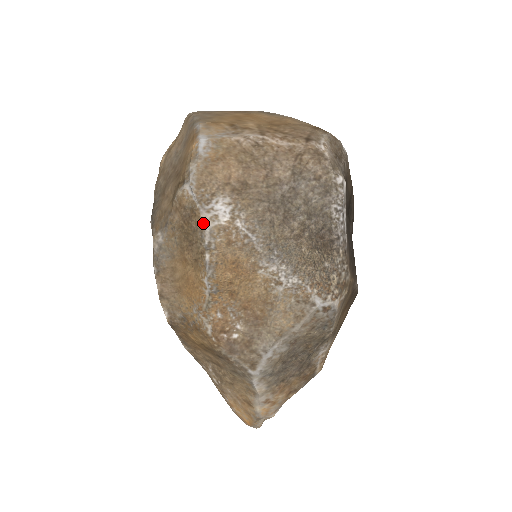
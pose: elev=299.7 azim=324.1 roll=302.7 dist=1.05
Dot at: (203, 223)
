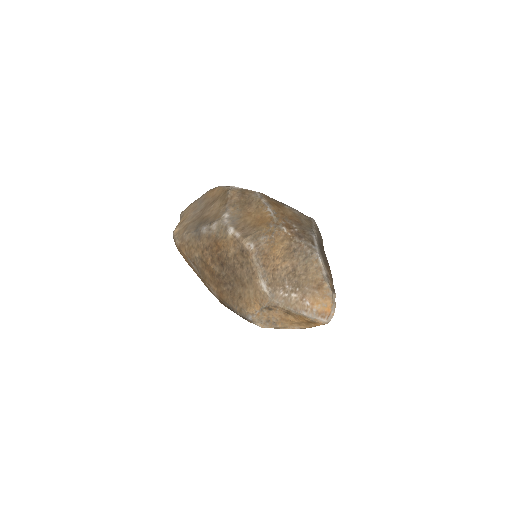
Dot at: (252, 191)
